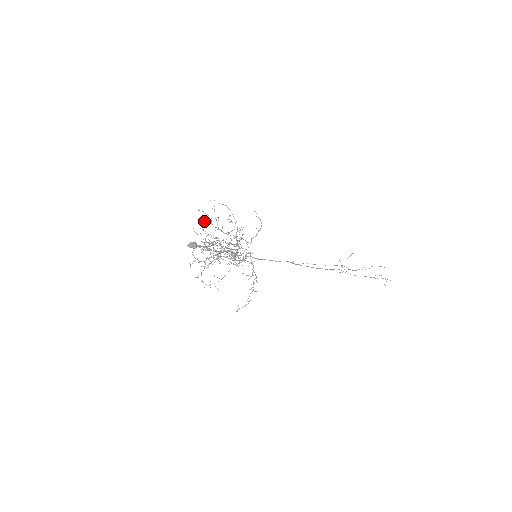
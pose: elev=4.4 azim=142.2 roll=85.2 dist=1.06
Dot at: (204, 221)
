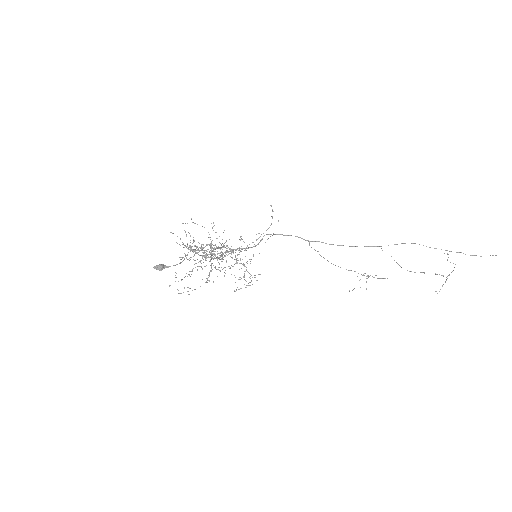
Dot at: occluded
